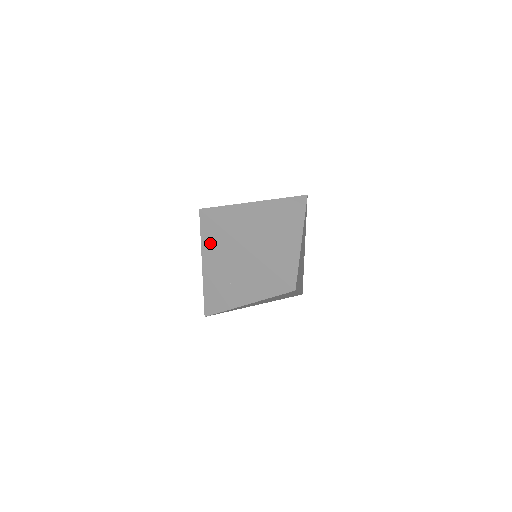
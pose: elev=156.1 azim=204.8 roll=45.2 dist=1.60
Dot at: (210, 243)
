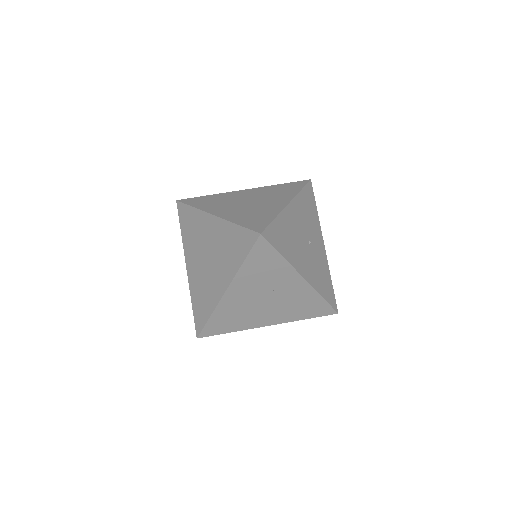
Dot at: (188, 233)
